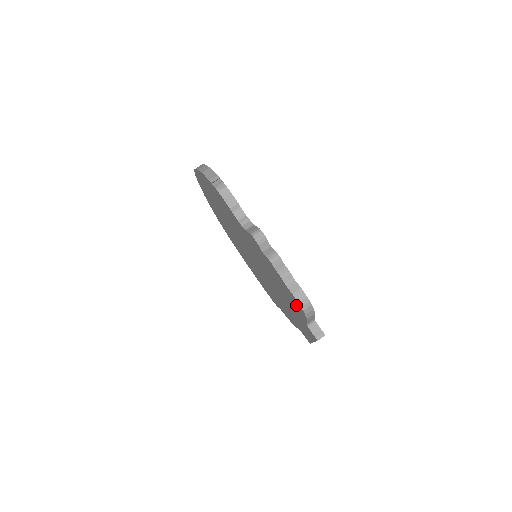
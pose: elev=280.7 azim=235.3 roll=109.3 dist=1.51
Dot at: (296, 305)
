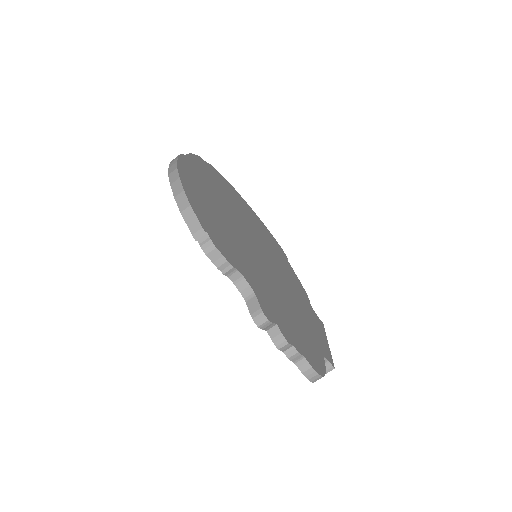
Dot at: occluded
